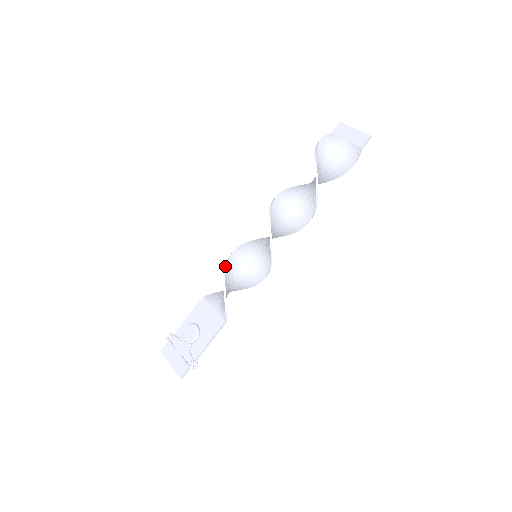
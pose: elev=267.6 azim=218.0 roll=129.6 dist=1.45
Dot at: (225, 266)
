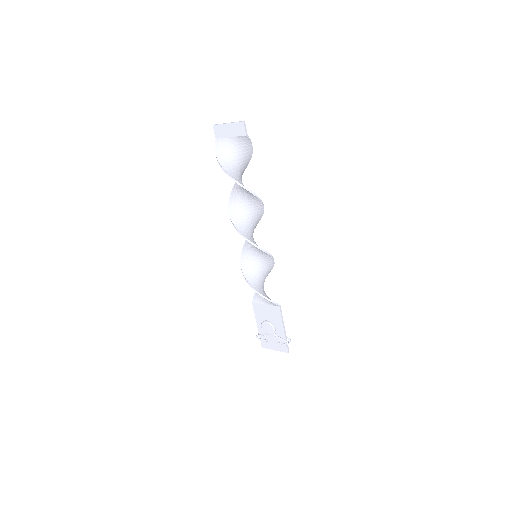
Dot at: (247, 282)
